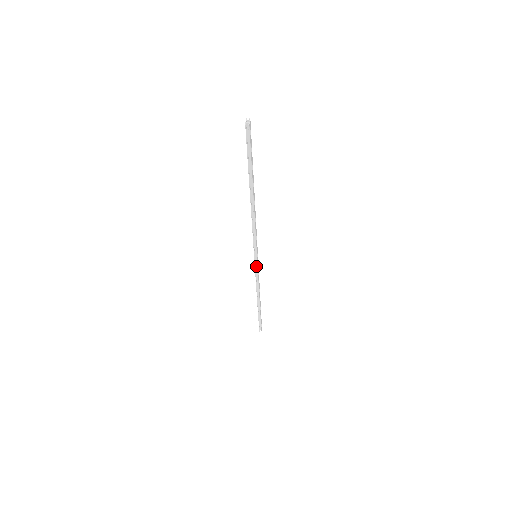
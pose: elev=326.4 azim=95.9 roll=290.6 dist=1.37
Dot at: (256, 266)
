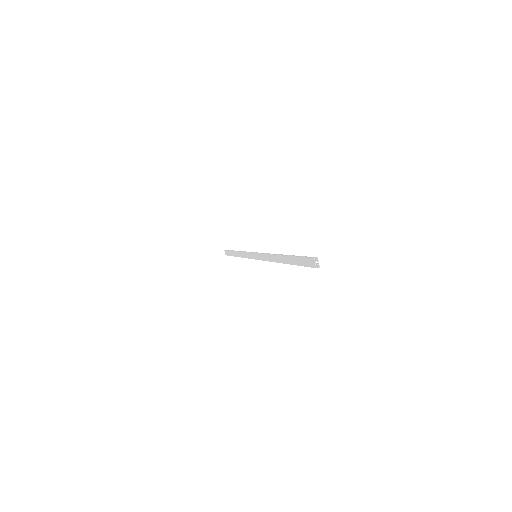
Dot at: (252, 257)
